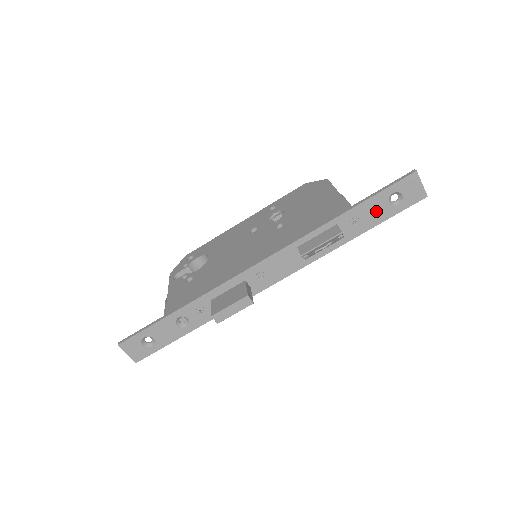
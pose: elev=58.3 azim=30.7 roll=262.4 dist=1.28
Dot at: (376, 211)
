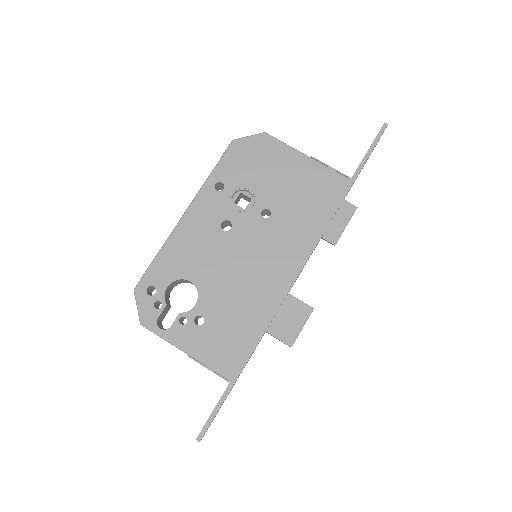
Dot at: occluded
